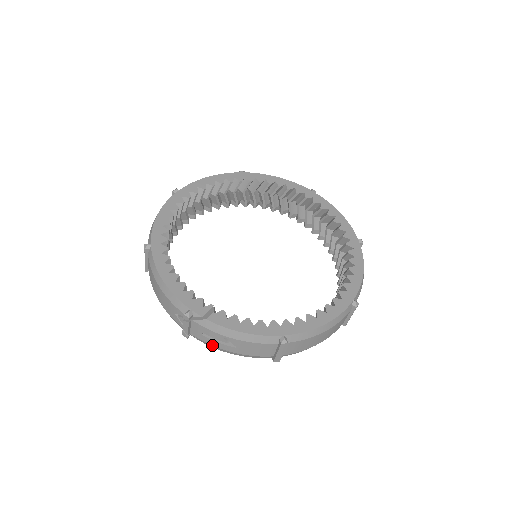
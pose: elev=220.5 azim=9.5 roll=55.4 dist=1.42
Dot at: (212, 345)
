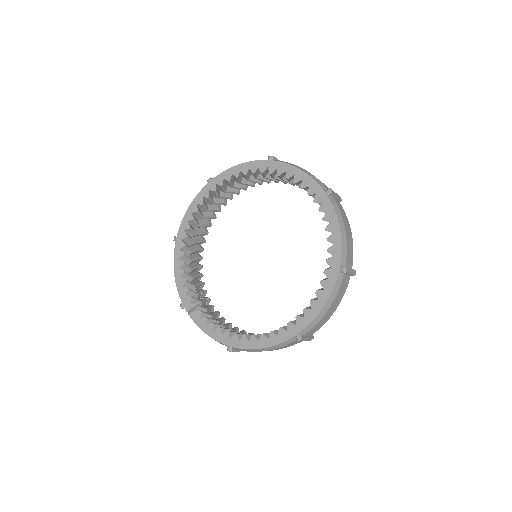
Dot at: occluded
